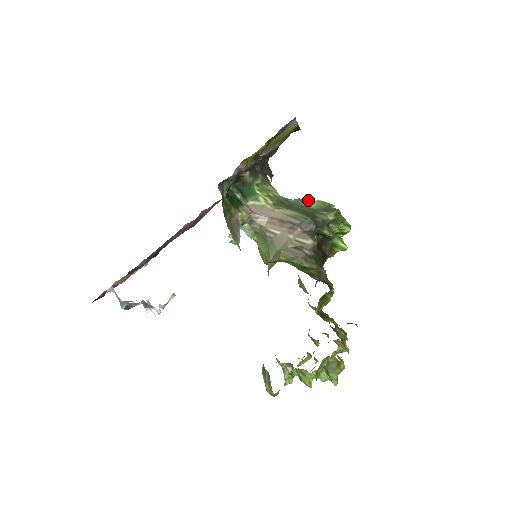
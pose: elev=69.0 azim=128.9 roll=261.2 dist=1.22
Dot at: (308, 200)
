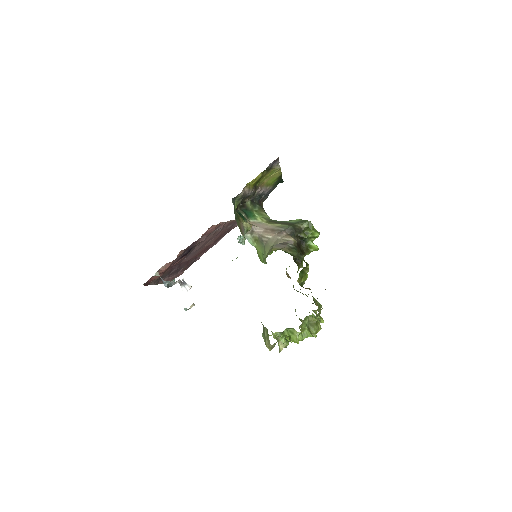
Dot at: (290, 220)
